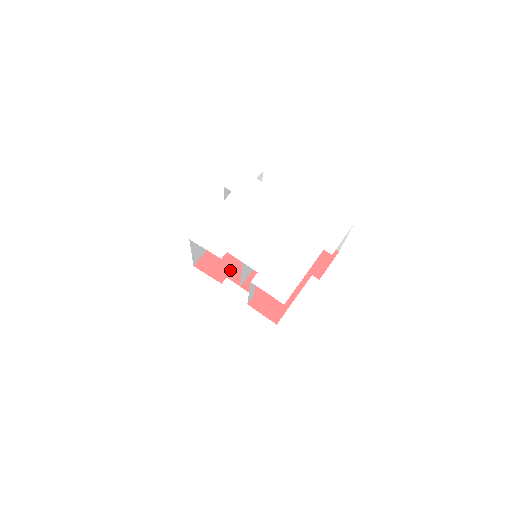
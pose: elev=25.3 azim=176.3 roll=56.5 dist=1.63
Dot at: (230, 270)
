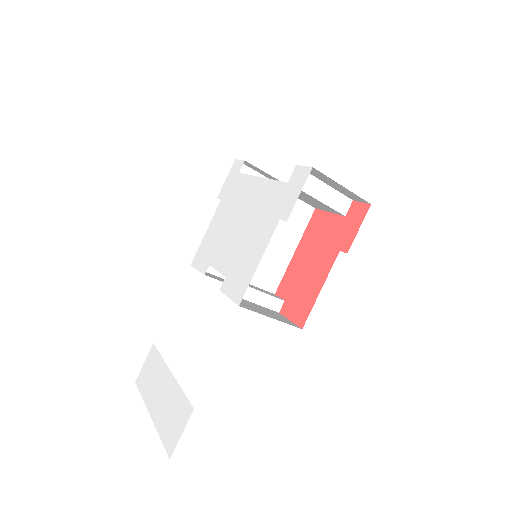
Dot at: occluded
